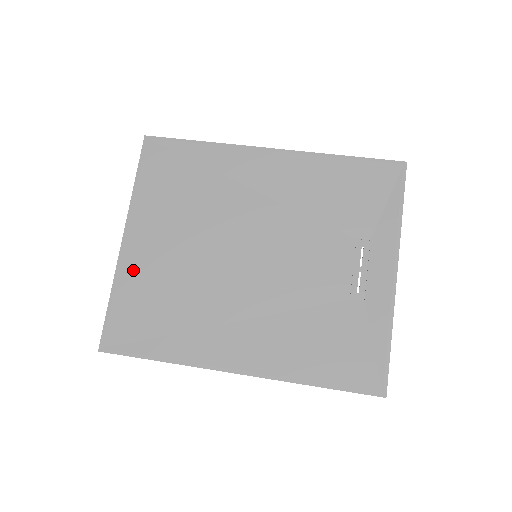
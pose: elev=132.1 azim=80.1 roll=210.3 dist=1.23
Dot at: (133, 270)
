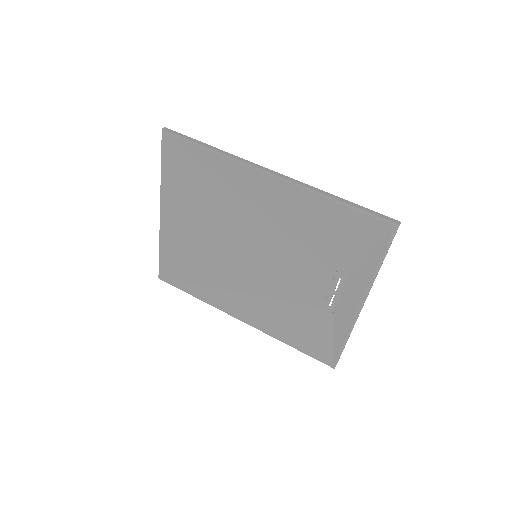
Dot at: (171, 238)
